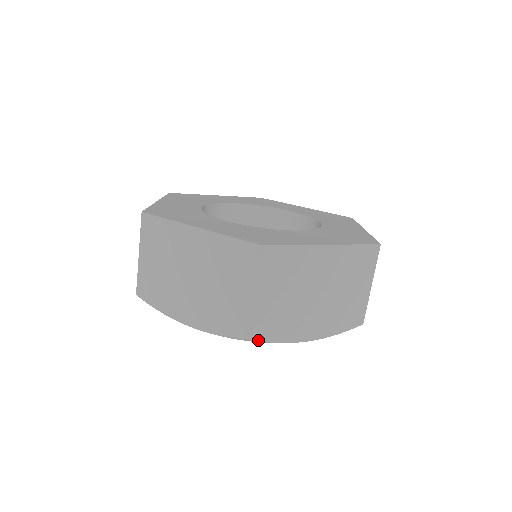
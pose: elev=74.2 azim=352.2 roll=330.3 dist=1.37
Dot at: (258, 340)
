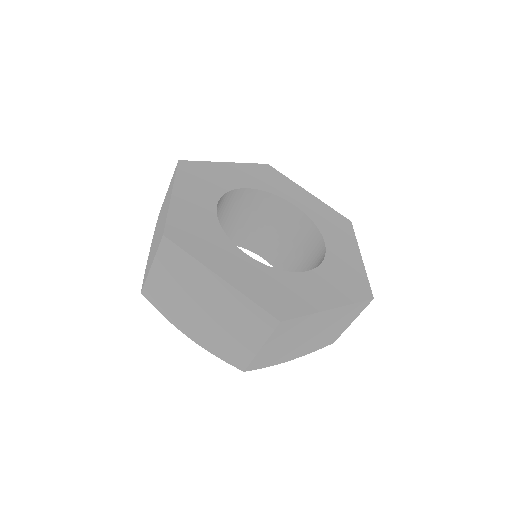
Dot at: (148, 299)
